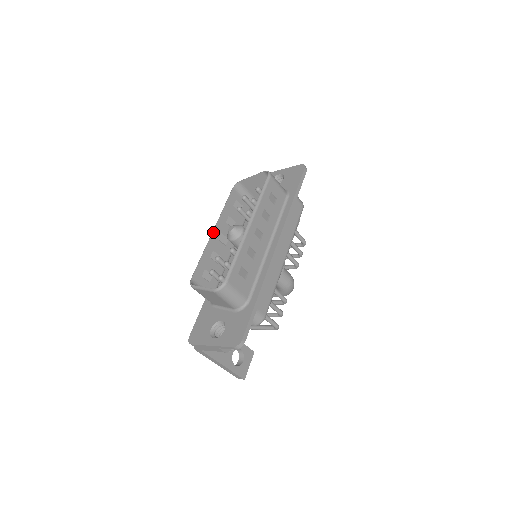
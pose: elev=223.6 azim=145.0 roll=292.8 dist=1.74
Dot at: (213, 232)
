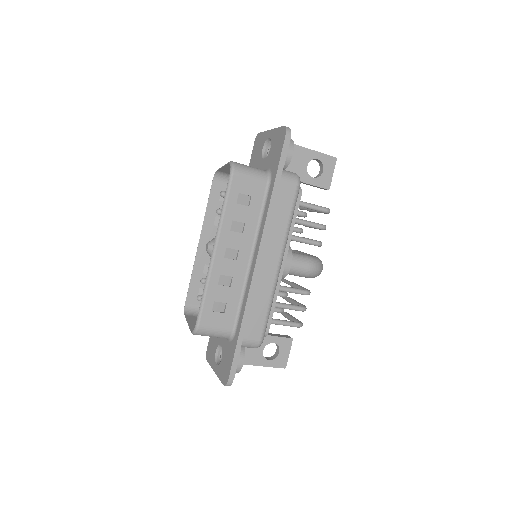
Dot at: (199, 244)
